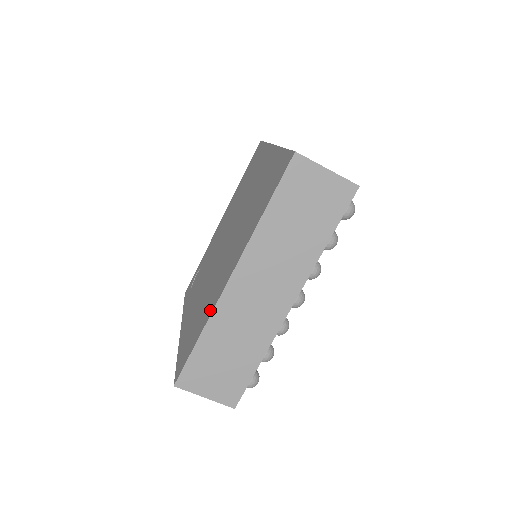
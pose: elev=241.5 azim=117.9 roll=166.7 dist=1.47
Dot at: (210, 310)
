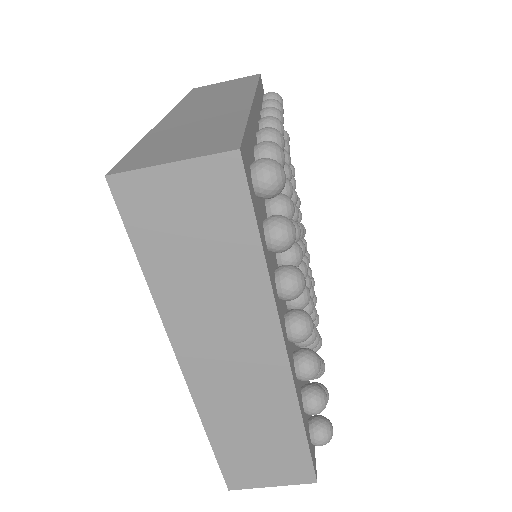
Dot at: occluded
